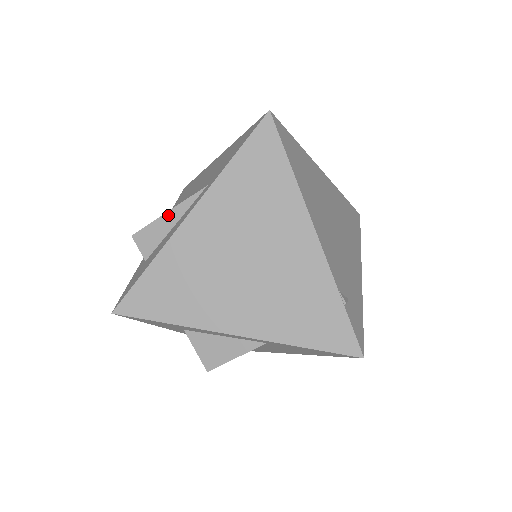
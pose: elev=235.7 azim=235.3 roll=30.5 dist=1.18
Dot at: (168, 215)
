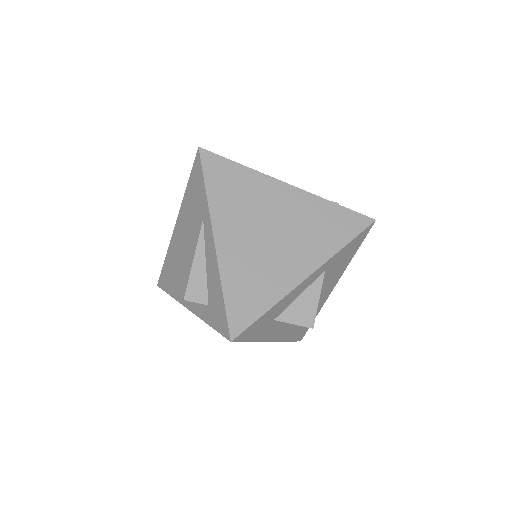
Dot at: (196, 261)
